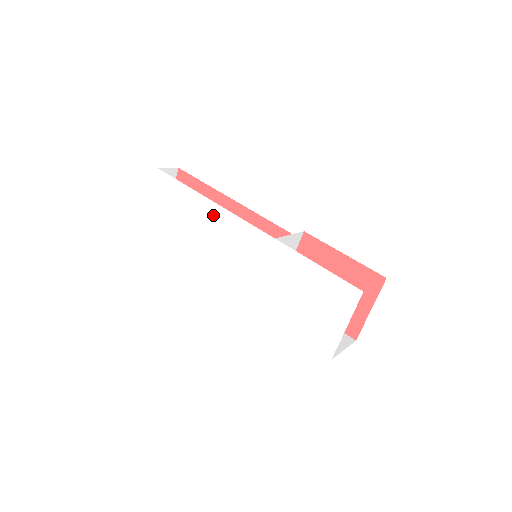
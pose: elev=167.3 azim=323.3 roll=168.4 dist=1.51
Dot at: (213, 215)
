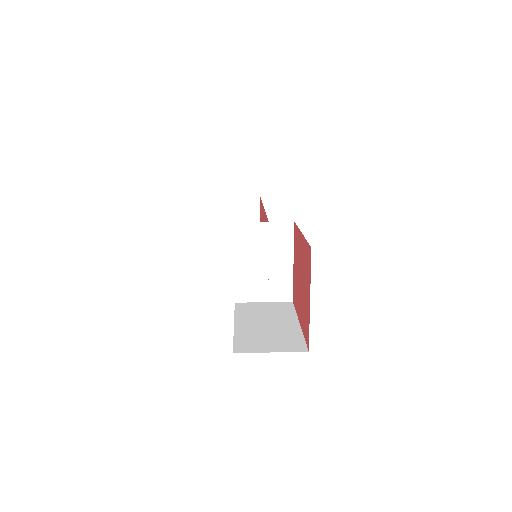
Dot at: occluded
